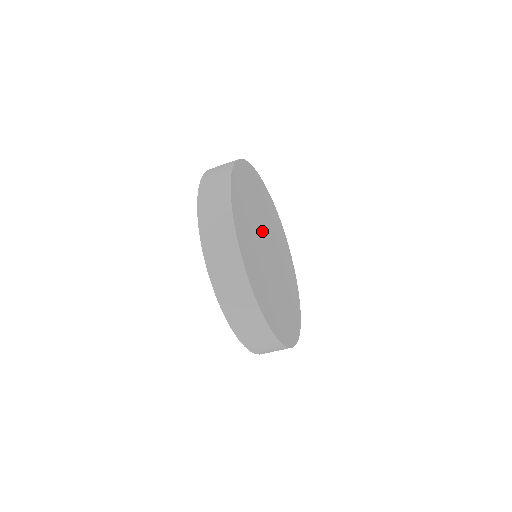
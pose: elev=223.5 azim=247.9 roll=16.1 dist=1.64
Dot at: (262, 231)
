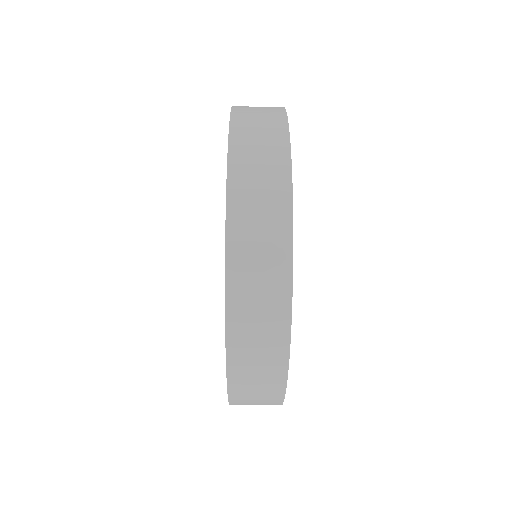
Dot at: occluded
